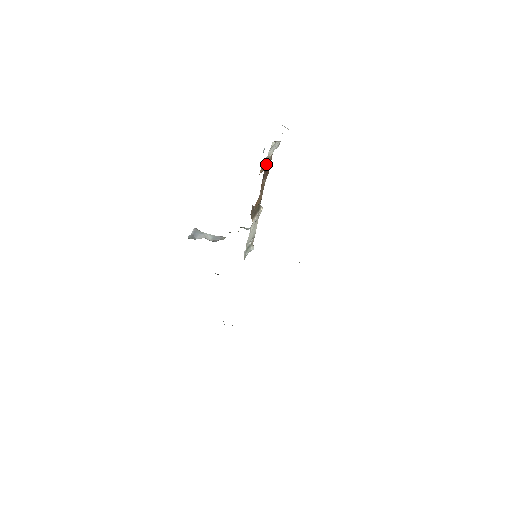
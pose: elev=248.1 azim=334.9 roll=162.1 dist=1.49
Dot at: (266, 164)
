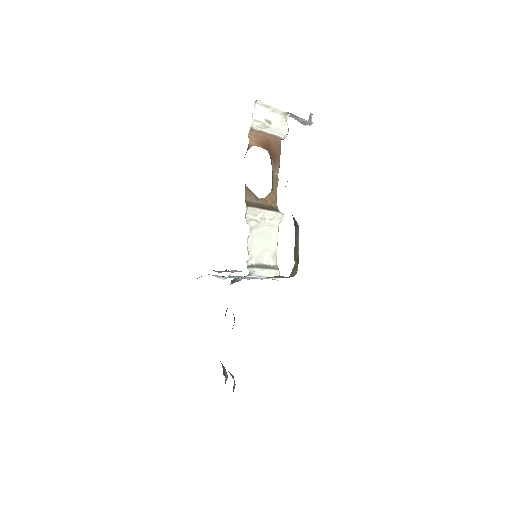
Dot at: (262, 139)
